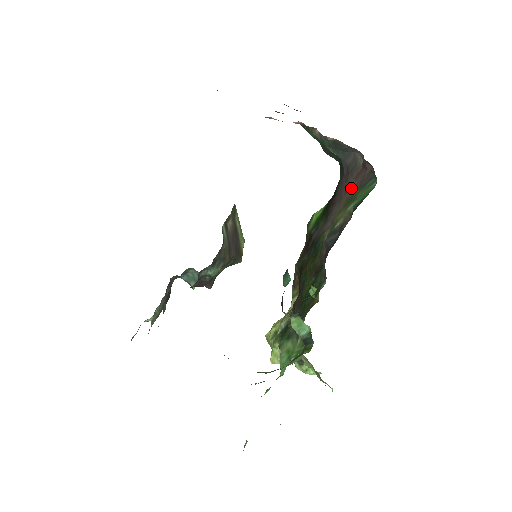
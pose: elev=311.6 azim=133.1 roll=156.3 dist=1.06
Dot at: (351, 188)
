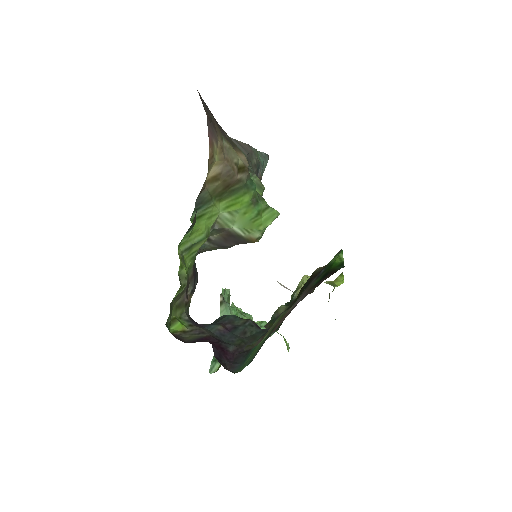
Dot at: (280, 321)
